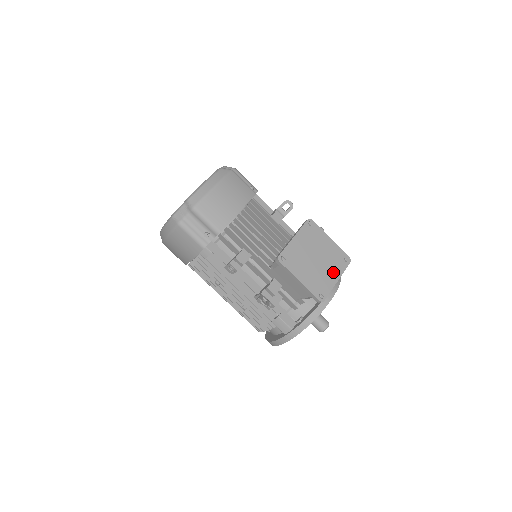
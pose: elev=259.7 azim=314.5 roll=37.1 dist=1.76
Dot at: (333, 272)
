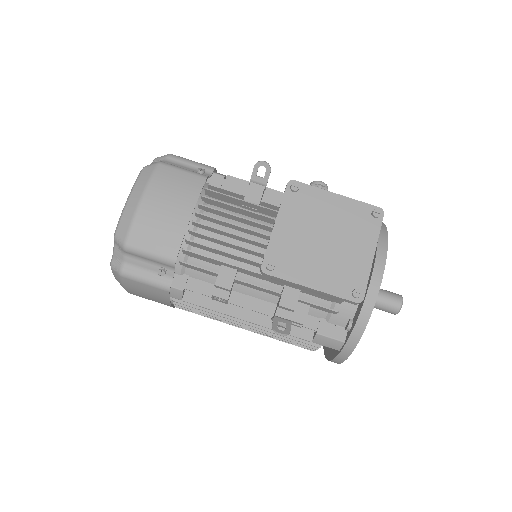
Dot at: (361, 245)
